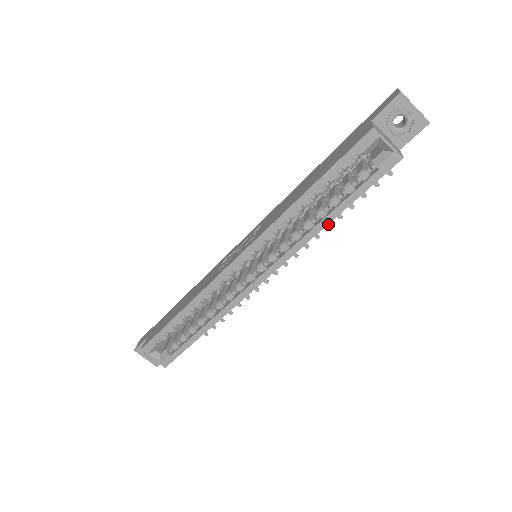
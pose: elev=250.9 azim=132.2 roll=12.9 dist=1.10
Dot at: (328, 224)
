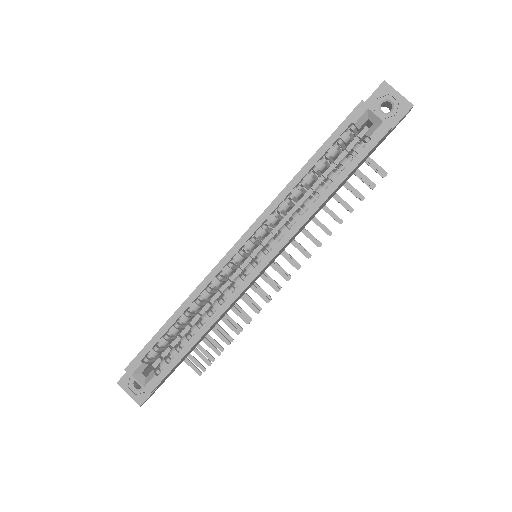
Dot at: (329, 230)
